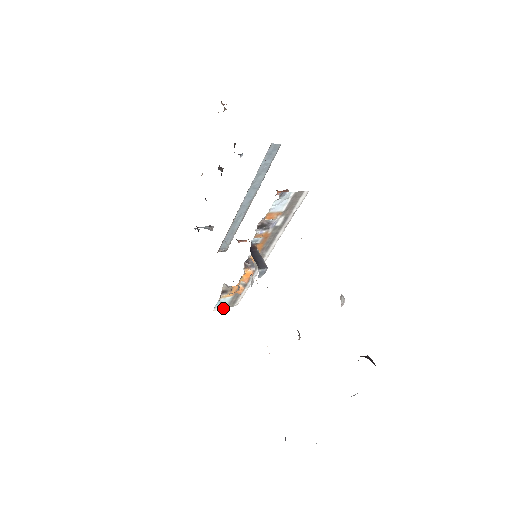
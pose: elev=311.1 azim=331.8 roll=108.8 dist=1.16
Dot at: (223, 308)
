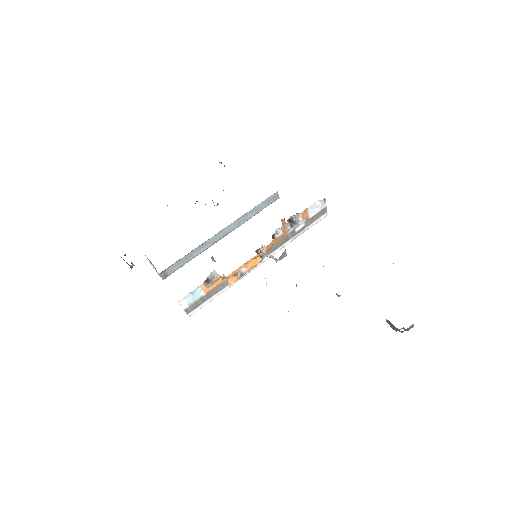
Dot at: (183, 307)
